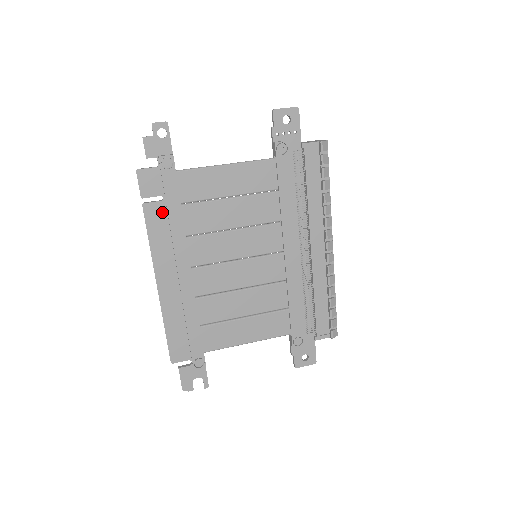
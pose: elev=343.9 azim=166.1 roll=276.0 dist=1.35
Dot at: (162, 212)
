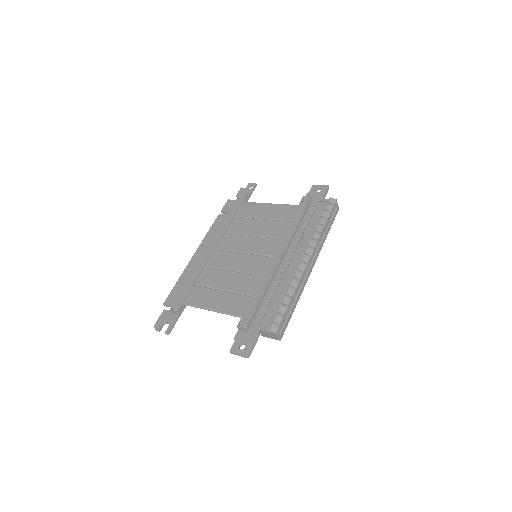
Dot at: occluded
